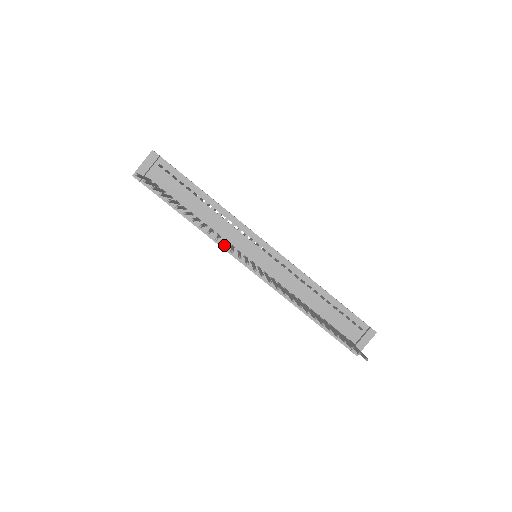
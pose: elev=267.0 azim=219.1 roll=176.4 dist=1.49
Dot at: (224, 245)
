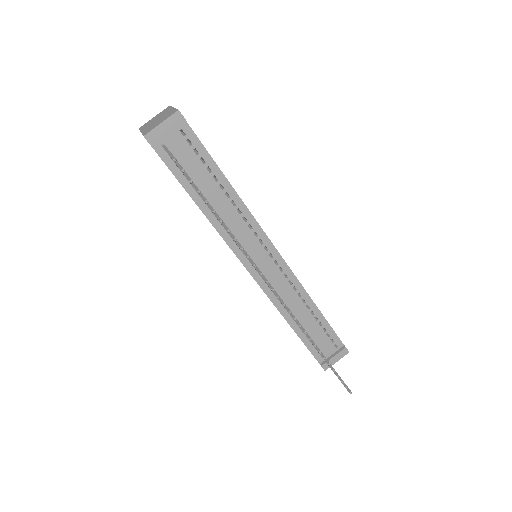
Dot at: (255, 266)
